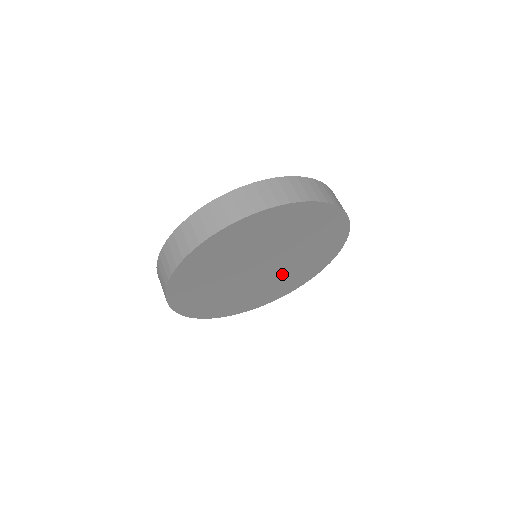
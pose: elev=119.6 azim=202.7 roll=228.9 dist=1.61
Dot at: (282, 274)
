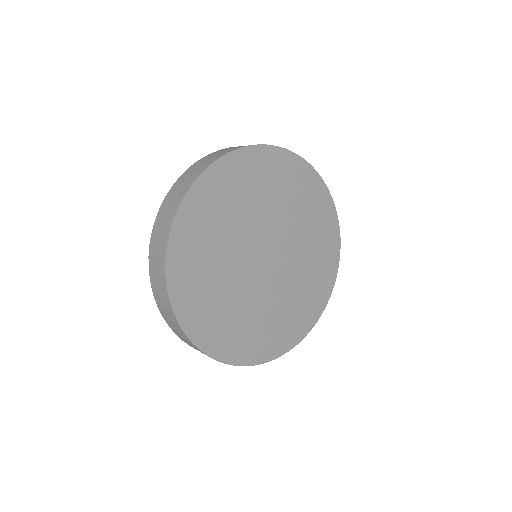
Dot at: (299, 256)
